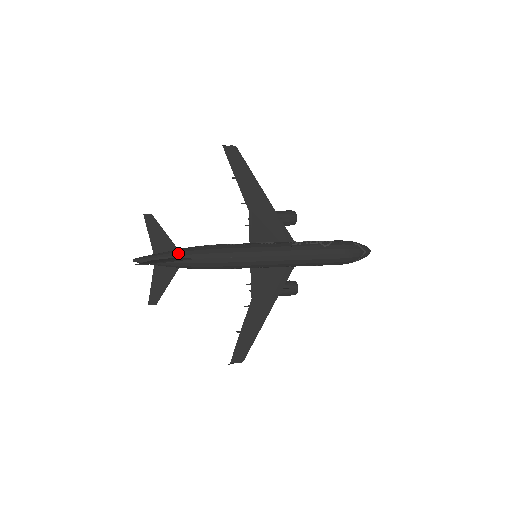
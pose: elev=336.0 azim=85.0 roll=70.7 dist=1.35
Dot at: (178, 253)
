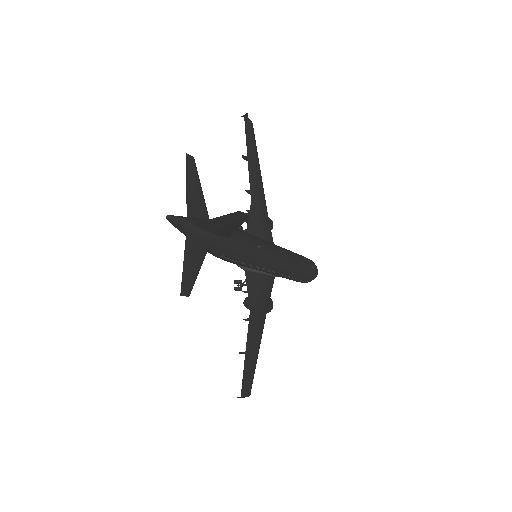
Dot at: occluded
